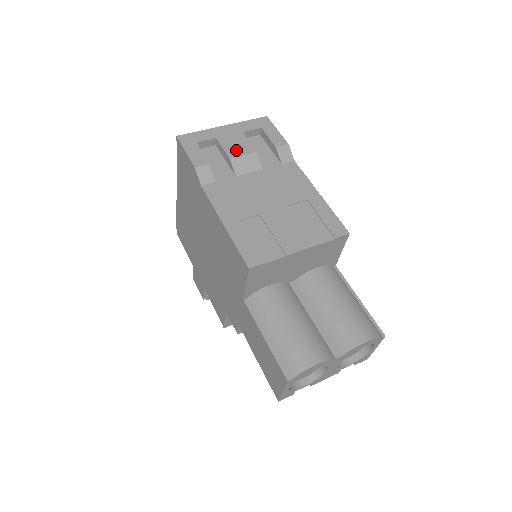
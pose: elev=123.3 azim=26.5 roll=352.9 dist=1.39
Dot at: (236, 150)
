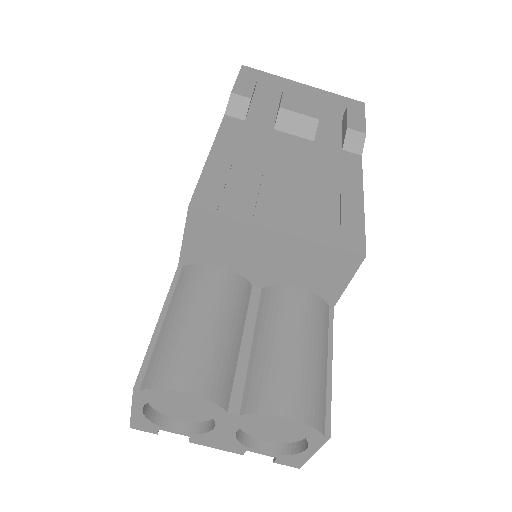
Dot at: (296, 105)
